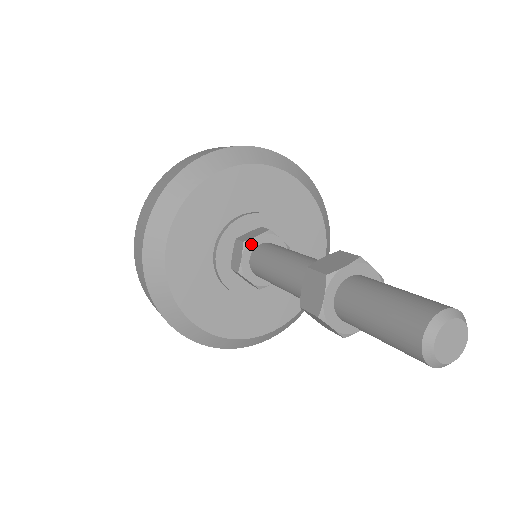
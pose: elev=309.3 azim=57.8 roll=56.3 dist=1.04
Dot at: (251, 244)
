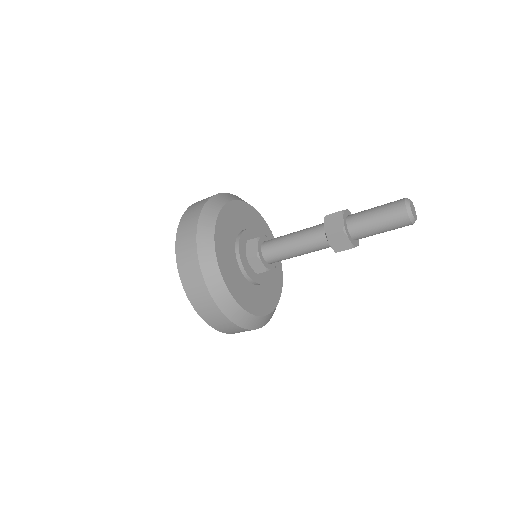
Dot at: (260, 253)
